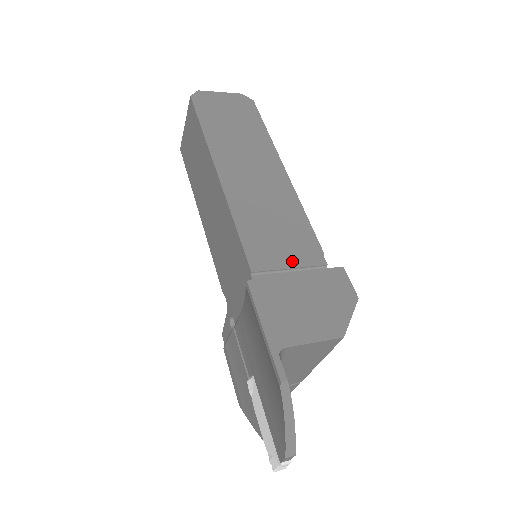
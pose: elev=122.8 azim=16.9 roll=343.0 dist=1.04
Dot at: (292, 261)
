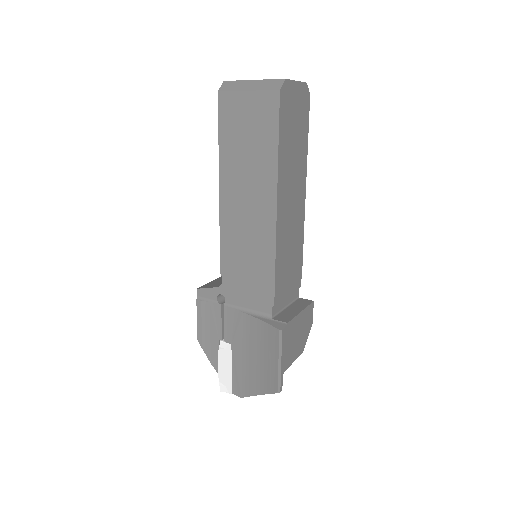
Dot at: (290, 290)
